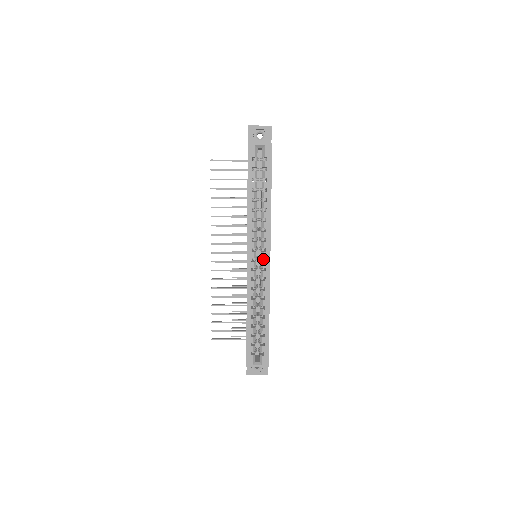
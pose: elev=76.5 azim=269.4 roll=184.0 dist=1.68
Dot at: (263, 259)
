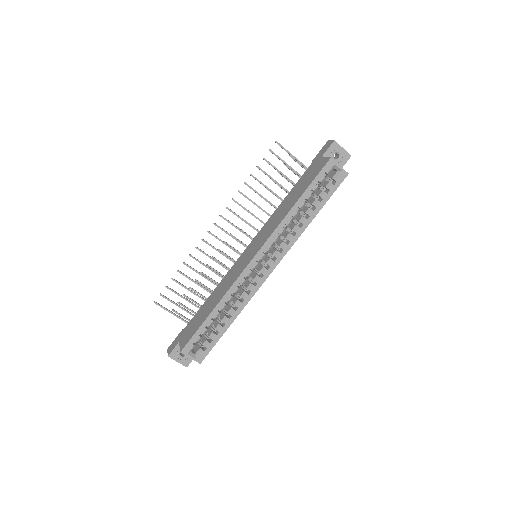
Dot at: (266, 265)
